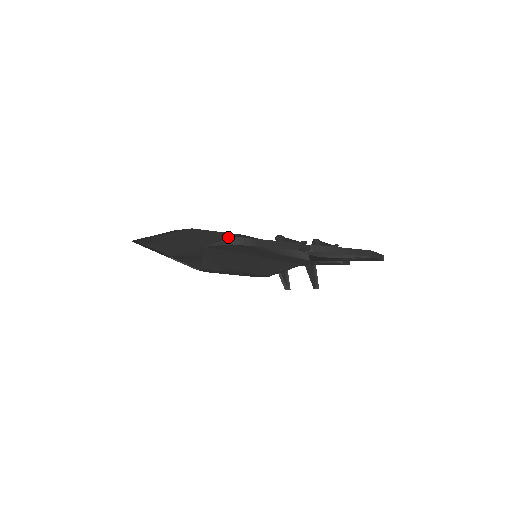
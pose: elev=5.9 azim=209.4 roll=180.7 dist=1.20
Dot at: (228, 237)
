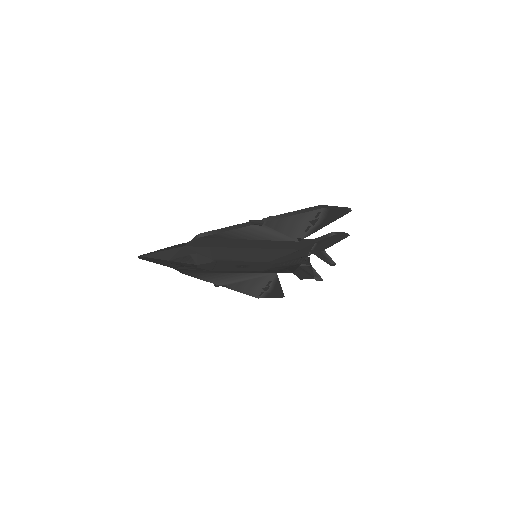
Dot at: occluded
